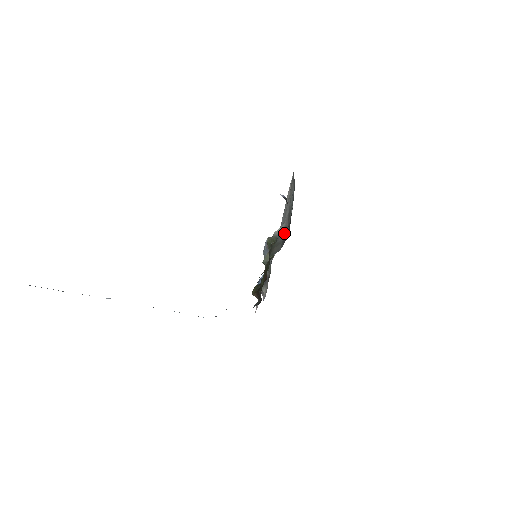
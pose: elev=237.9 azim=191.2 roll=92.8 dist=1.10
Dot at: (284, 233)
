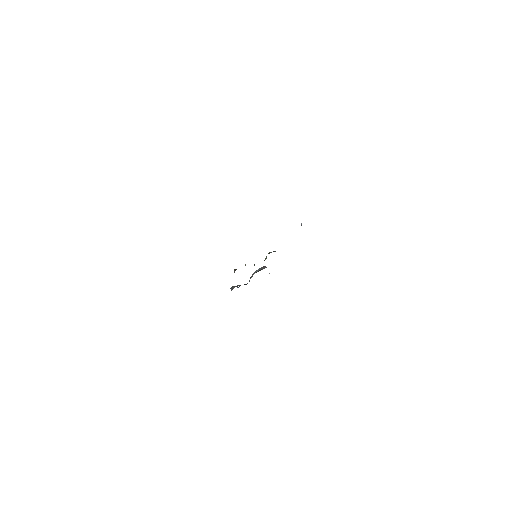
Dot at: occluded
